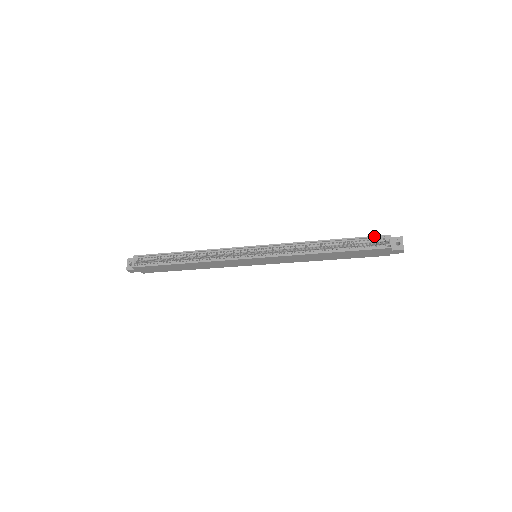
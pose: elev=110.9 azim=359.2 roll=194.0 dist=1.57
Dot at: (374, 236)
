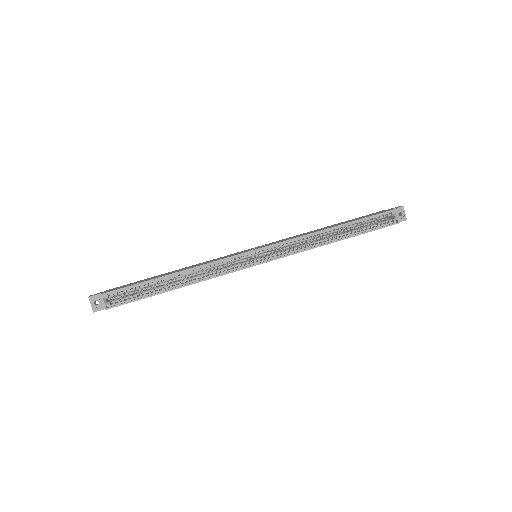
Dot at: (381, 213)
